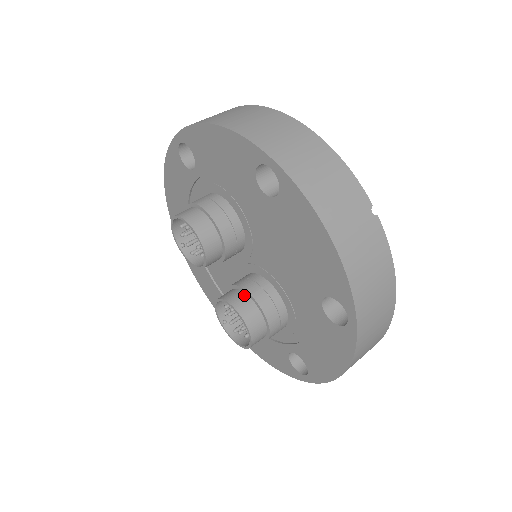
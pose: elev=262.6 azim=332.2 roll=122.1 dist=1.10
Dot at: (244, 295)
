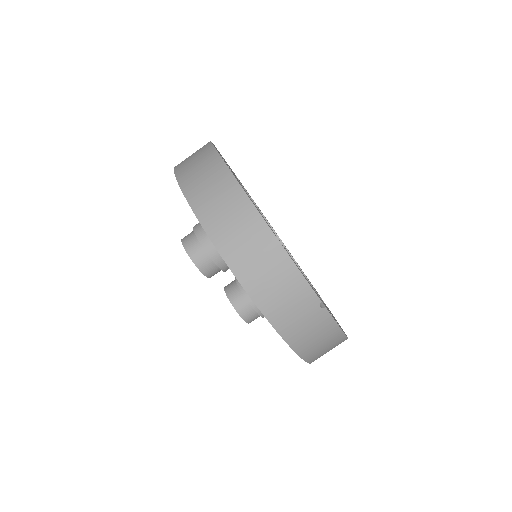
Dot at: (242, 296)
